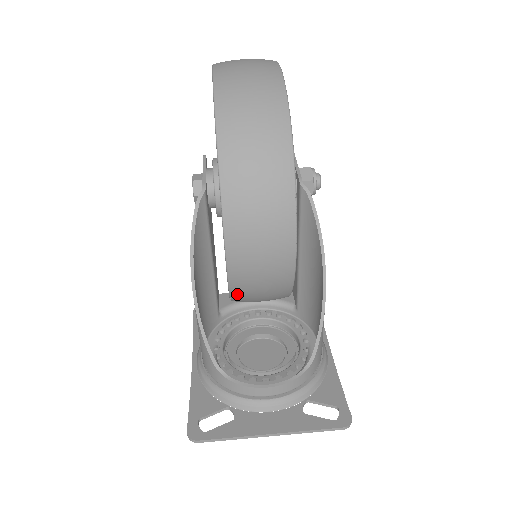
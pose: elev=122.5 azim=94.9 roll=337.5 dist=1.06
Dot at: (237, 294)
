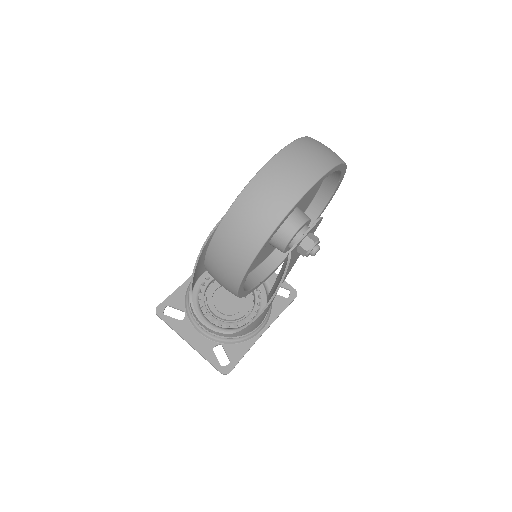
Dot at: occluded
